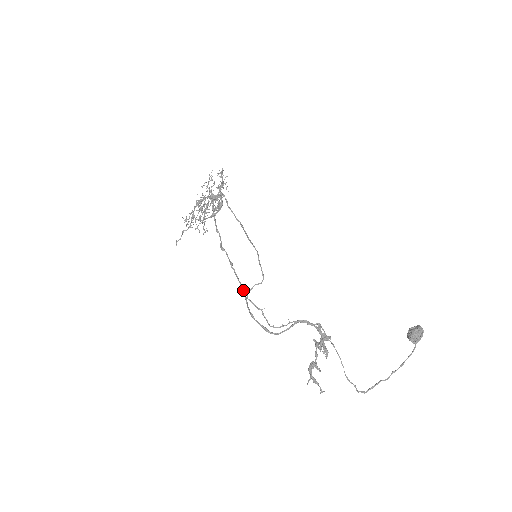
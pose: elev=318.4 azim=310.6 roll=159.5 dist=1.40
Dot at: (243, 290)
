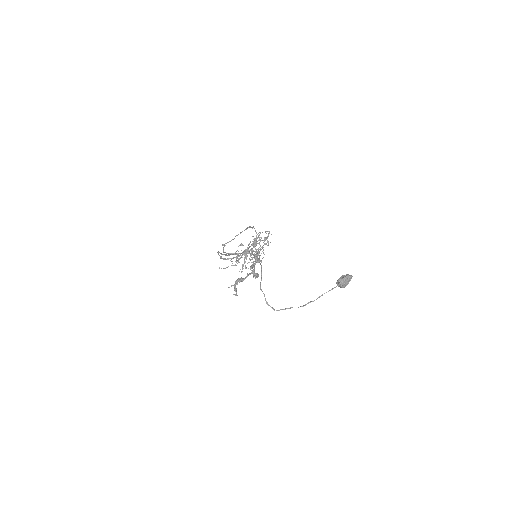
Dot at: (228, 255)
